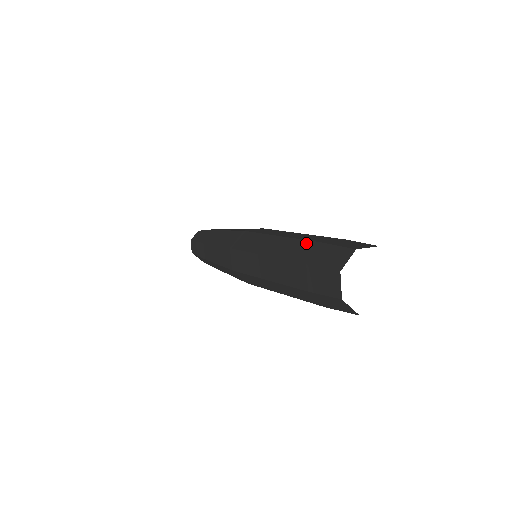
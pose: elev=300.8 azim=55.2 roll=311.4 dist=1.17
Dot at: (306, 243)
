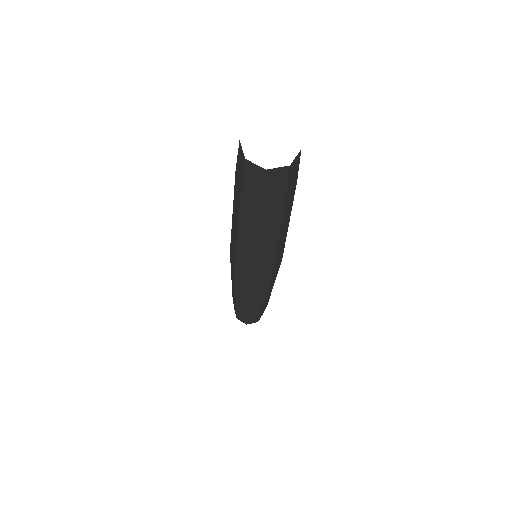
Dot at: (235, 188)
